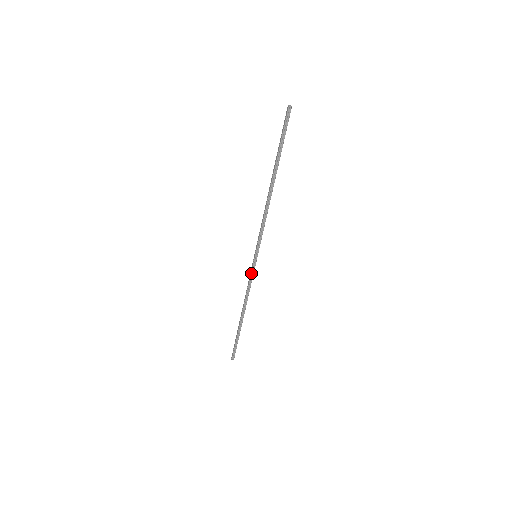
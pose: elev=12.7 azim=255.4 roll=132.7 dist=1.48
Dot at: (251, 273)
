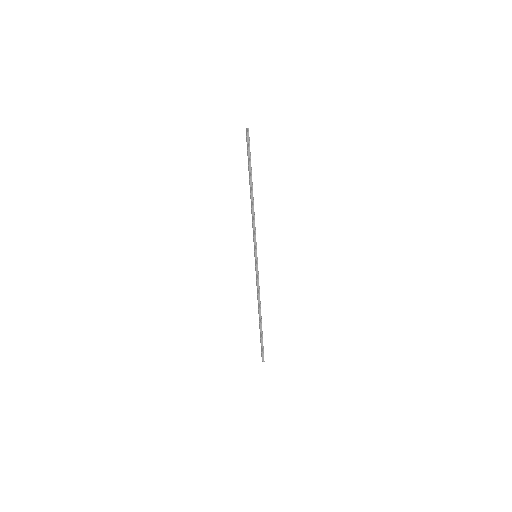
Dot at: (256, 272)
